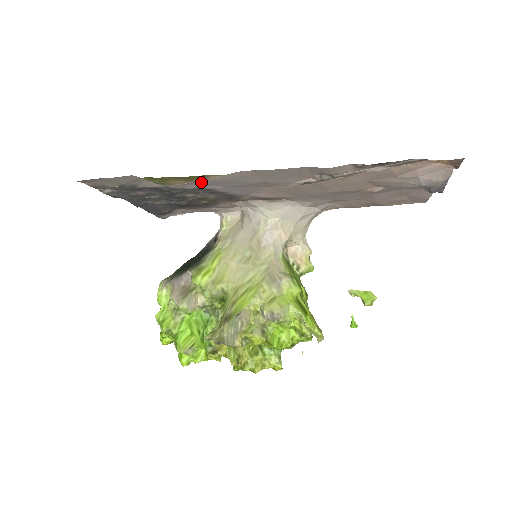
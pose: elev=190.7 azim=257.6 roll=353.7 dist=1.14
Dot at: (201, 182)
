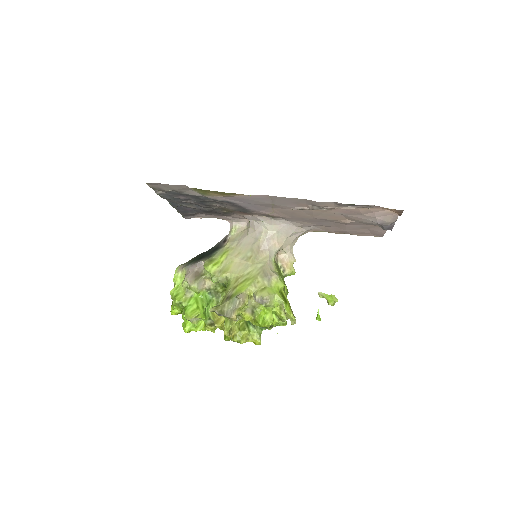
Dot at: (230, 197)
